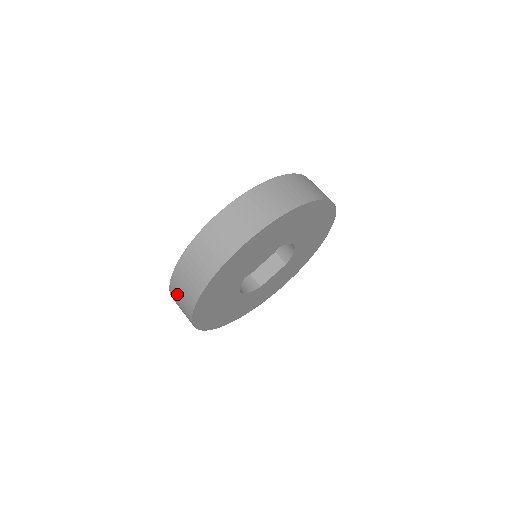
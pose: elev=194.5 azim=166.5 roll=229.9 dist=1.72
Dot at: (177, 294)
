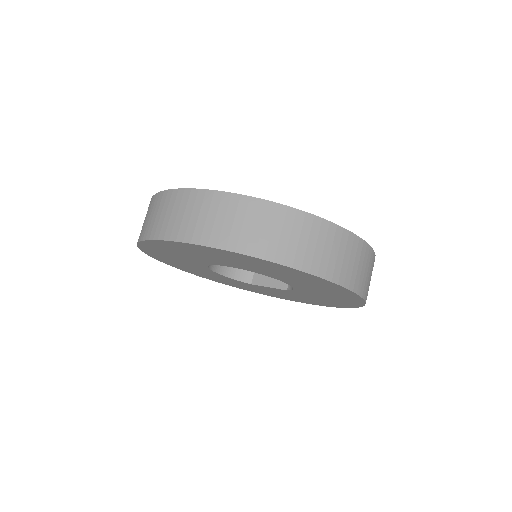
Dot at: occluded
